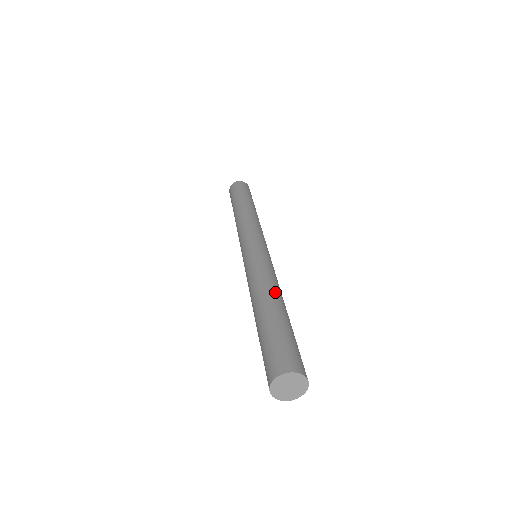
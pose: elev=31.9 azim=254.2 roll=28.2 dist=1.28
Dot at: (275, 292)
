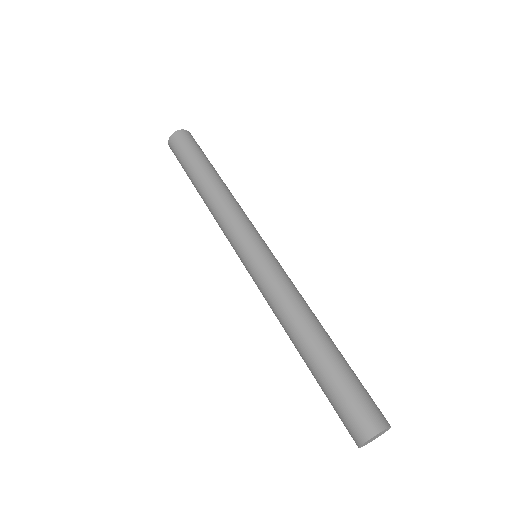
Dot at: (317, 319)
